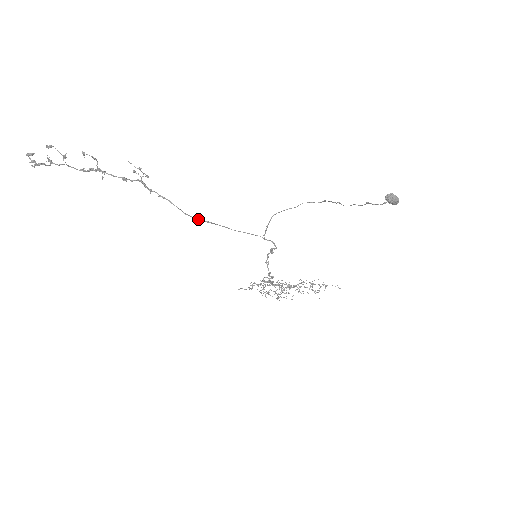
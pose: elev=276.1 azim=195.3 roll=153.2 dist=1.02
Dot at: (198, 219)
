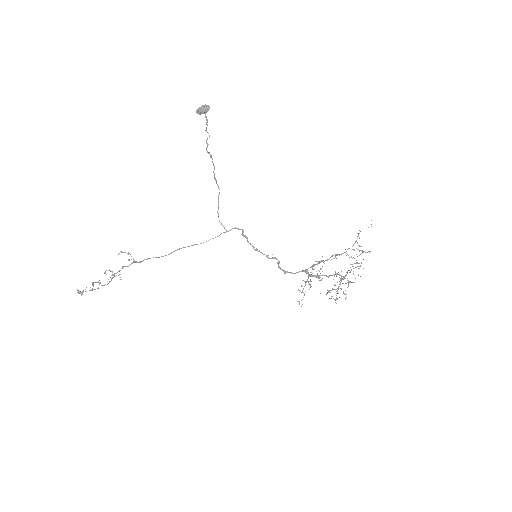
Dot at: (170, 253)
